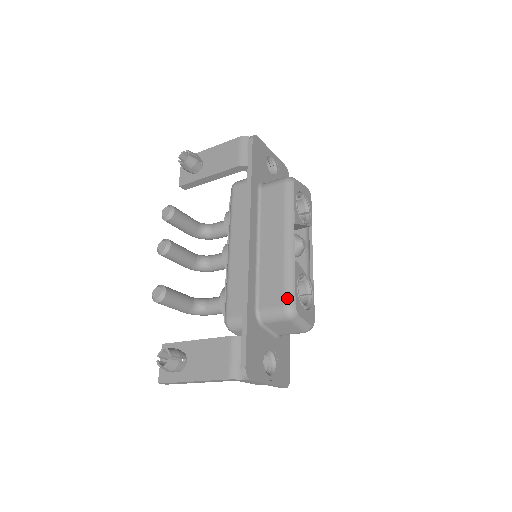
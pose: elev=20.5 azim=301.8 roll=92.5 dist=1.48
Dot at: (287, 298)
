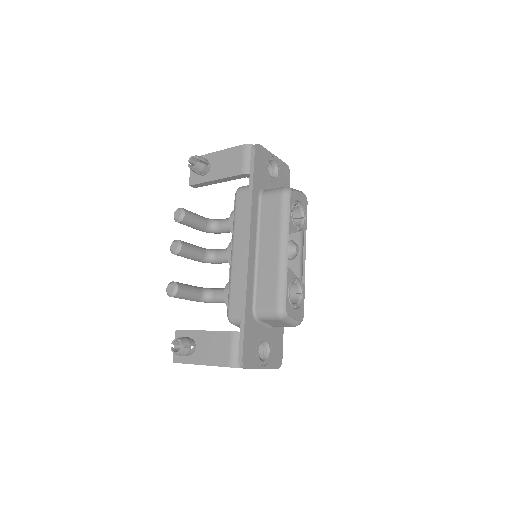
Dot at: (279, 302)
